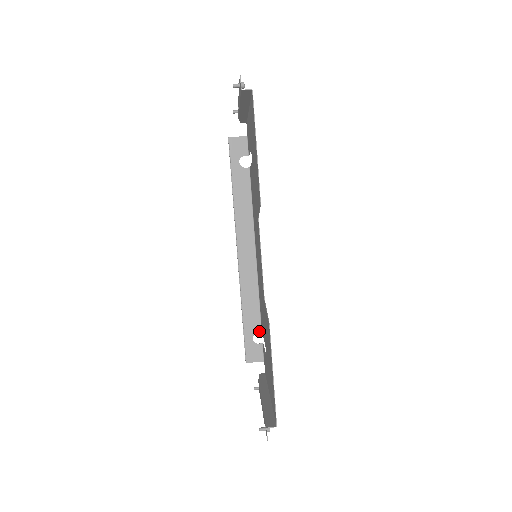
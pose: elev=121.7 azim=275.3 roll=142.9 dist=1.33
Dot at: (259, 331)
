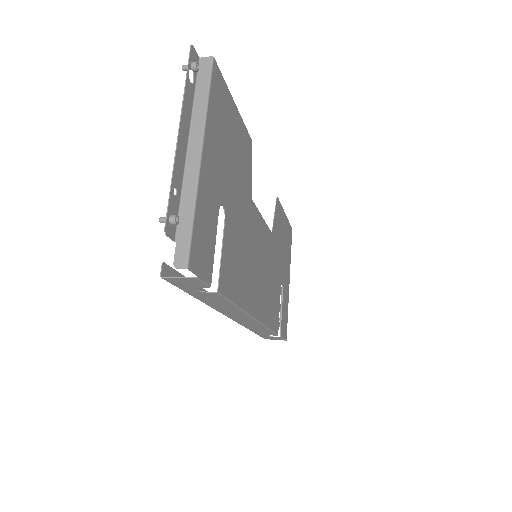
Dot at: (213, 293)
